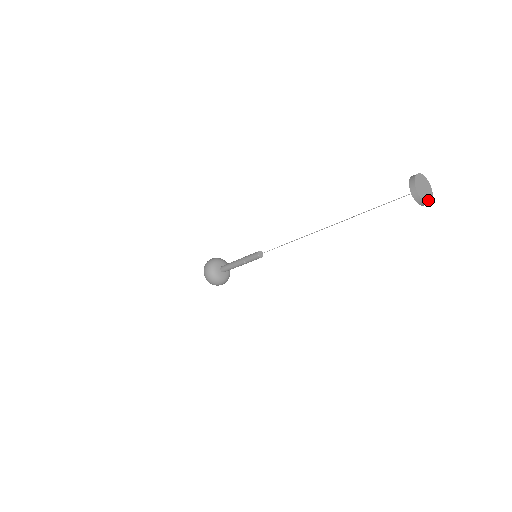
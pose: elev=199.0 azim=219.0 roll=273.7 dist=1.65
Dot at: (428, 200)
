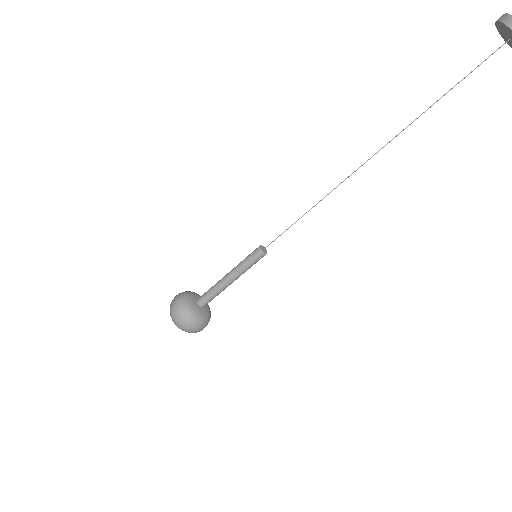
Dot at: out of frame
